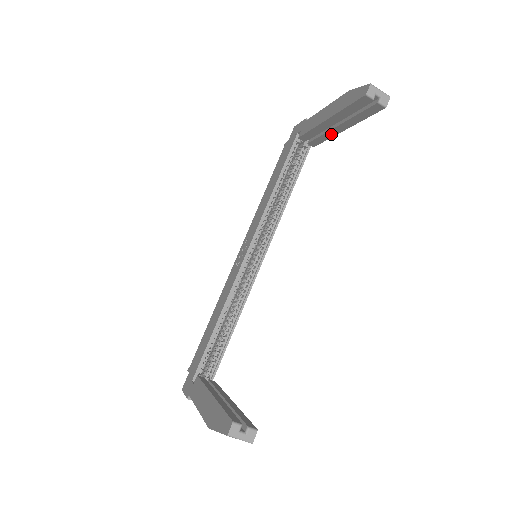
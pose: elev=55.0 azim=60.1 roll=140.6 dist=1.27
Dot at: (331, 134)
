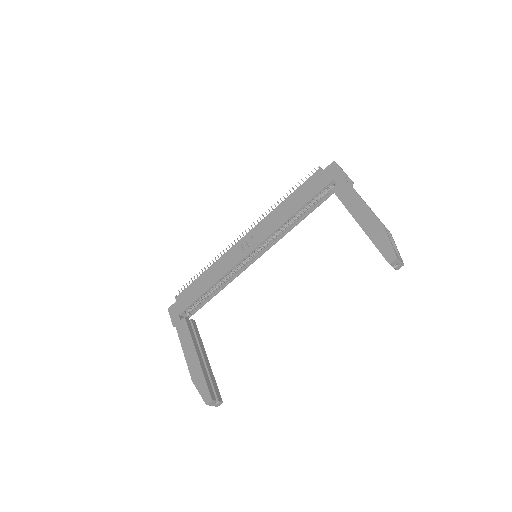
Dot at: occluded
